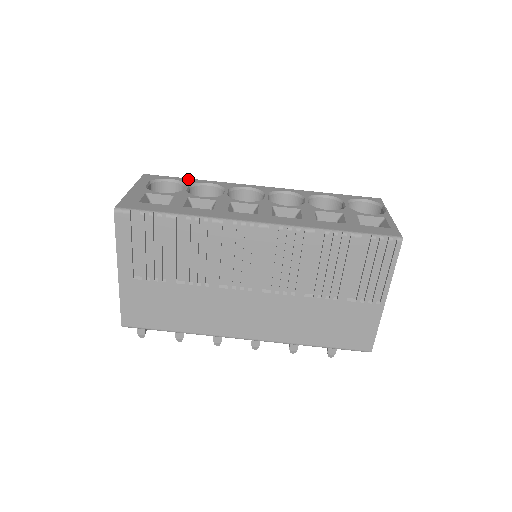
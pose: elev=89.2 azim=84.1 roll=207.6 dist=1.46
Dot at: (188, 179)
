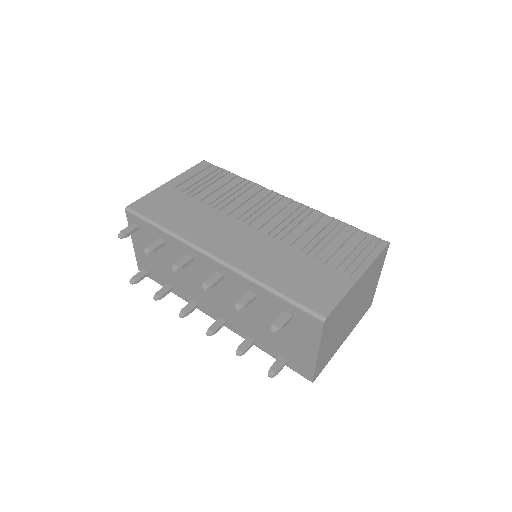
Dot at: occluded
